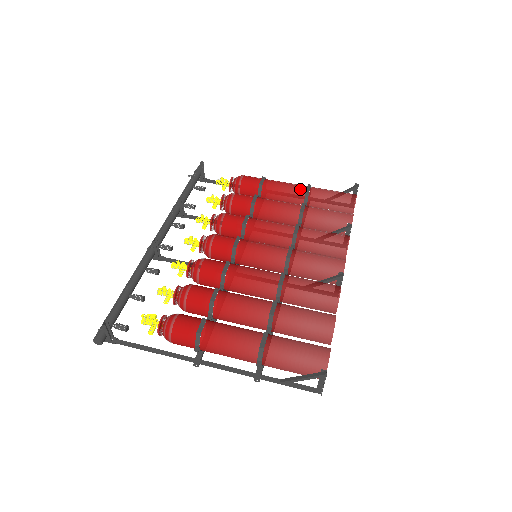
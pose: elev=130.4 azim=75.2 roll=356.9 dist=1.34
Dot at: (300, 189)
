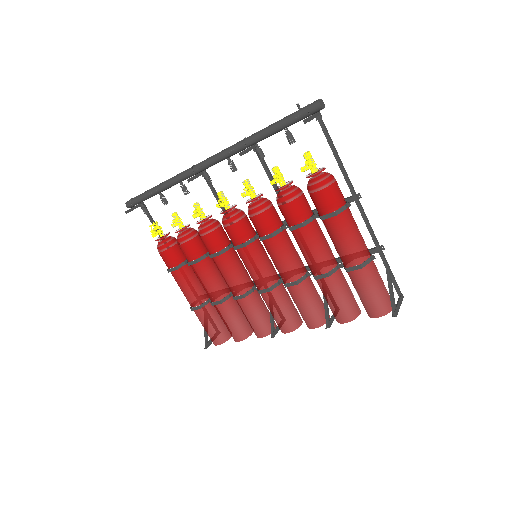
Dot at: (347, 260)
